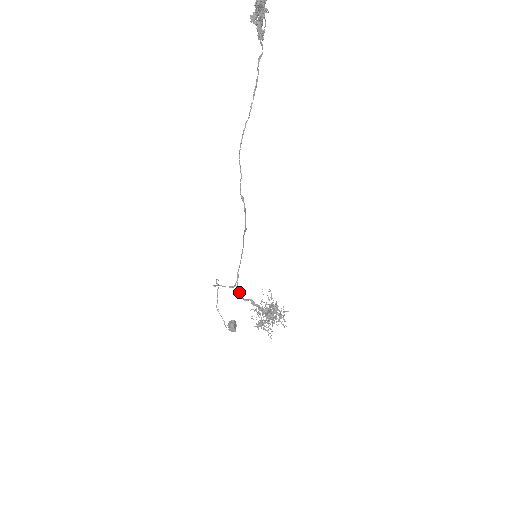
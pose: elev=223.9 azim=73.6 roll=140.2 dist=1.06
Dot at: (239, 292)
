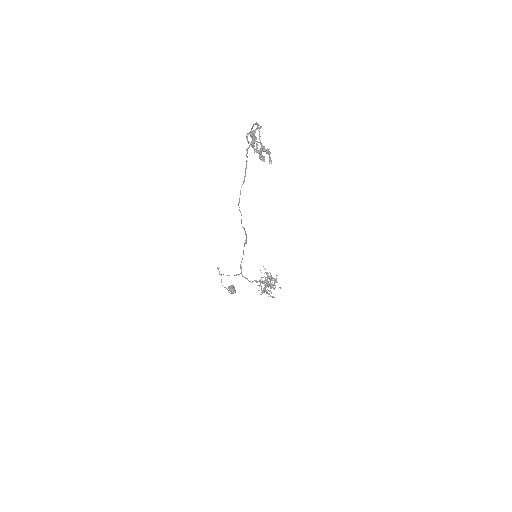
Dot at: (245, 278)
